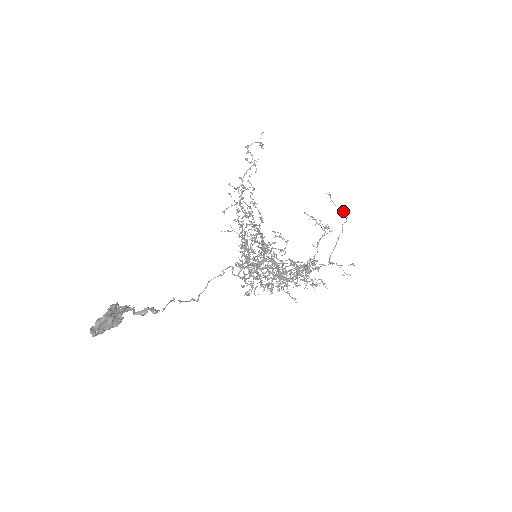
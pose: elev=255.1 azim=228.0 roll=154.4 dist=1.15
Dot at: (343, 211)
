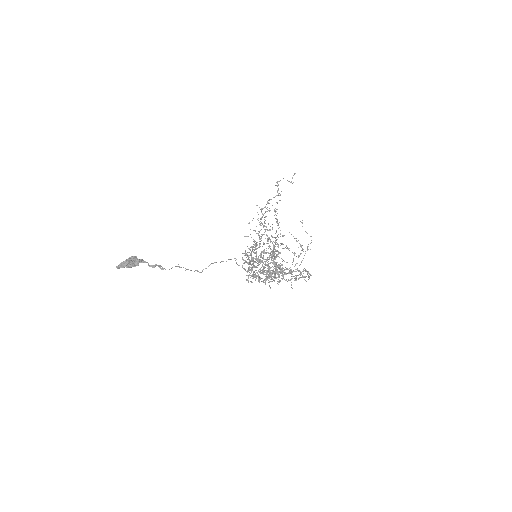
Dot at: occluded
